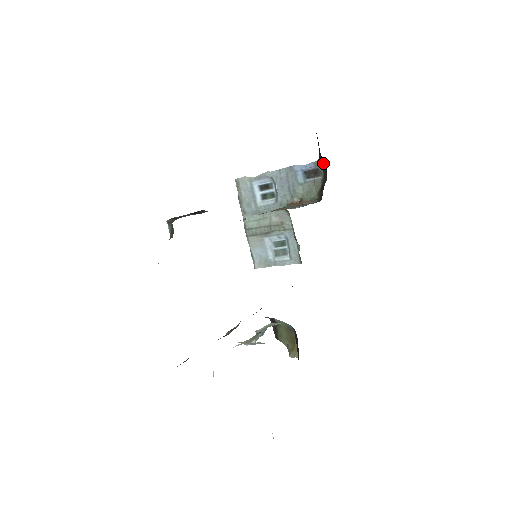
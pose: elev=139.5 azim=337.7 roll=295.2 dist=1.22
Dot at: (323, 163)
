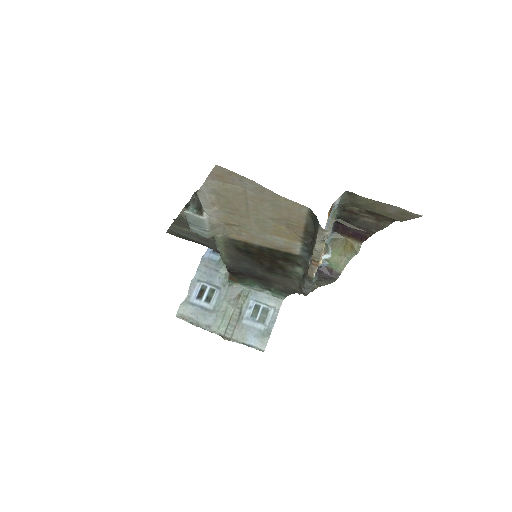
Dot at: occluded
